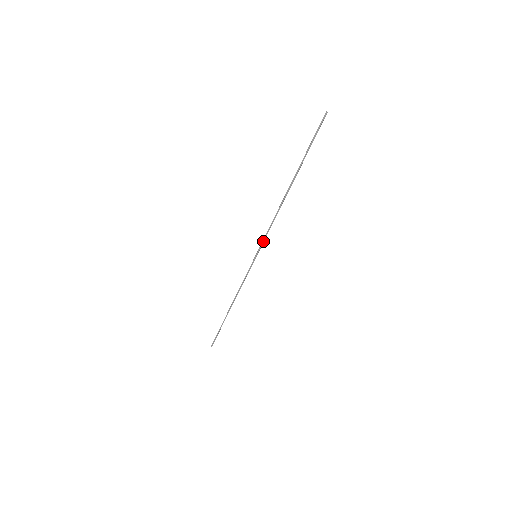
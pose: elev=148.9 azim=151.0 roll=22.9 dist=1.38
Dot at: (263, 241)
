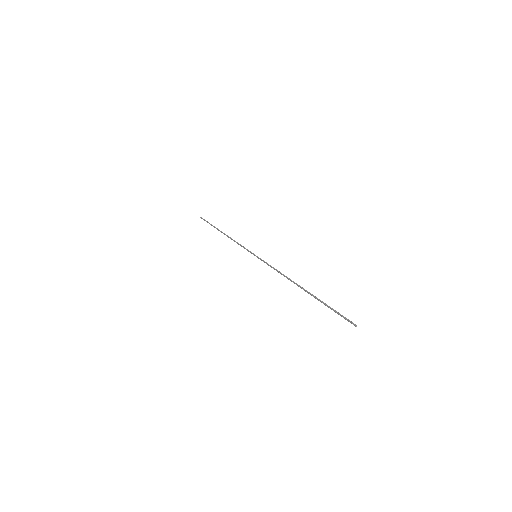
Dot at: occluded
